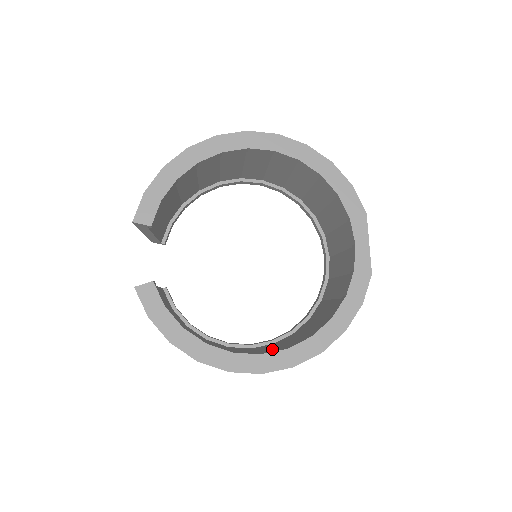
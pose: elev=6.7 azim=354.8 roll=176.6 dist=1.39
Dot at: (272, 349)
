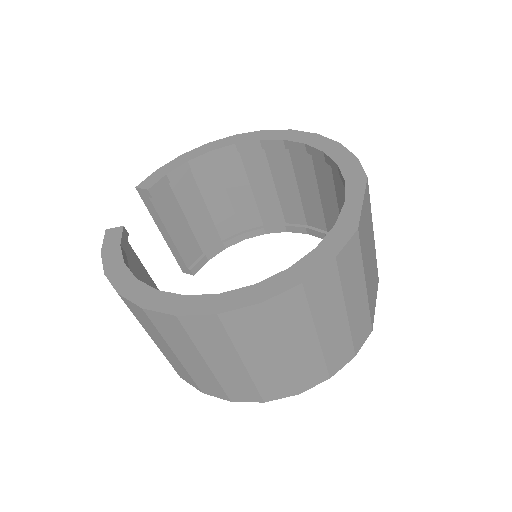
Dot at: occluded
